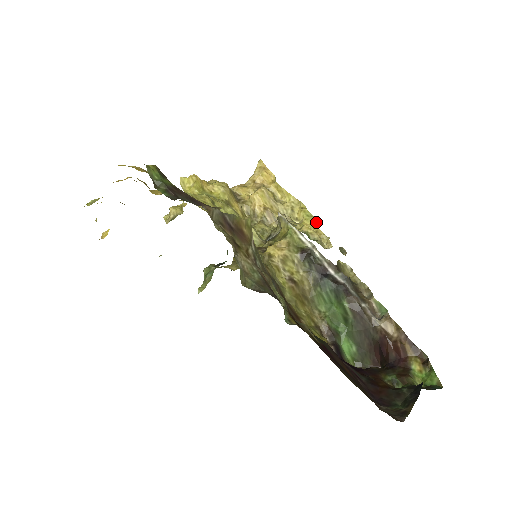
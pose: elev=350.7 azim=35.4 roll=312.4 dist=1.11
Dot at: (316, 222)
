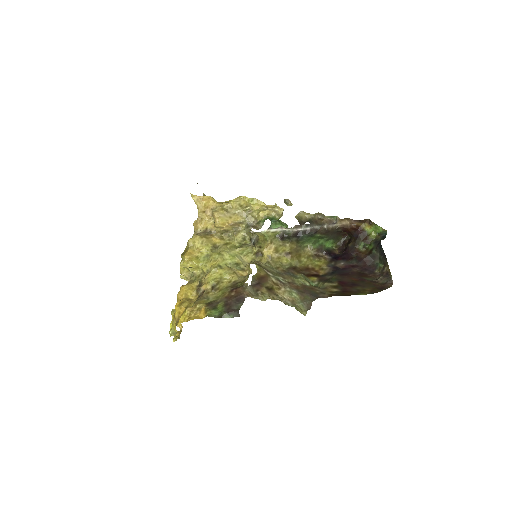
Dot at: (260, 201)
